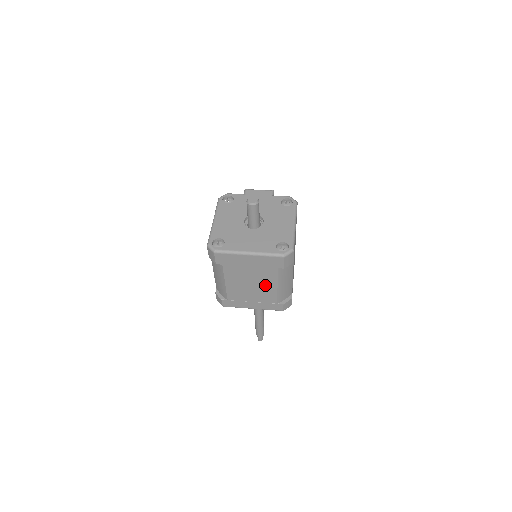
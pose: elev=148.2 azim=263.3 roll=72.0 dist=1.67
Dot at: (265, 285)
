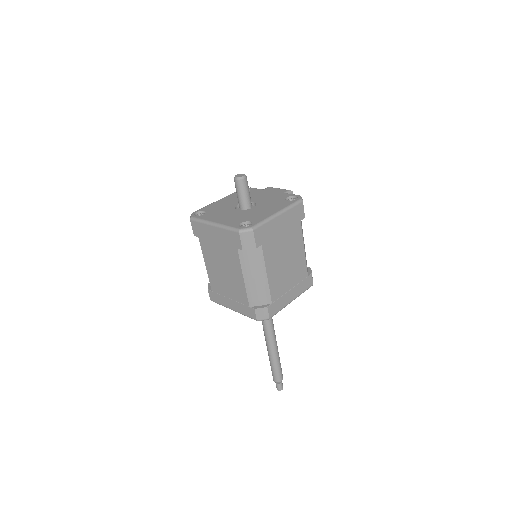
Dot at: (234, 274)
